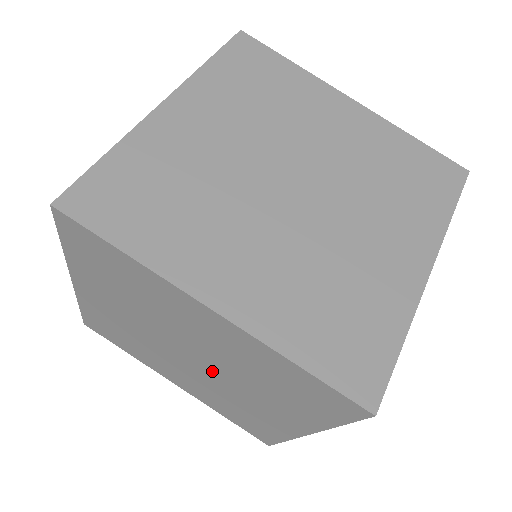
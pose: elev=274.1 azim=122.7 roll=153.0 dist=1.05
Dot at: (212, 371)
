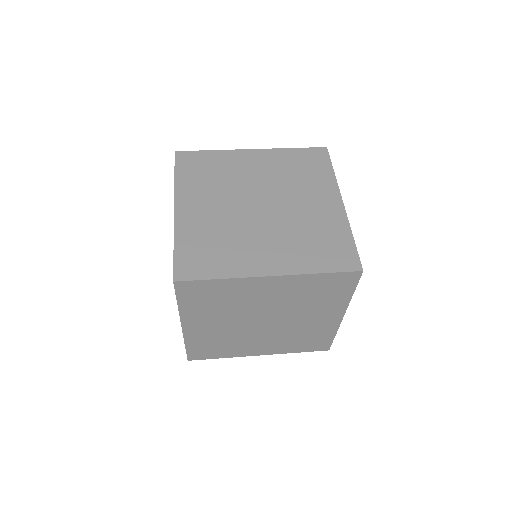
Dot at: (280, 319)
